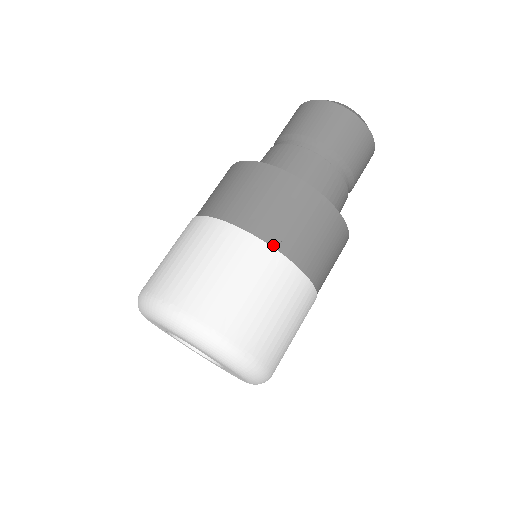
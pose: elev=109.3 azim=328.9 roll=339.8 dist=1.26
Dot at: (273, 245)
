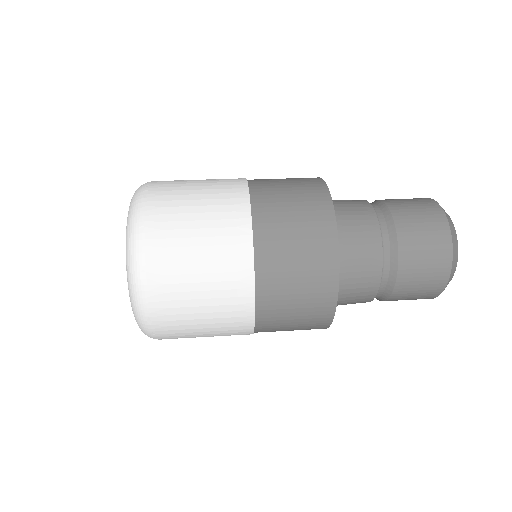
Dot at: (255, 229)
